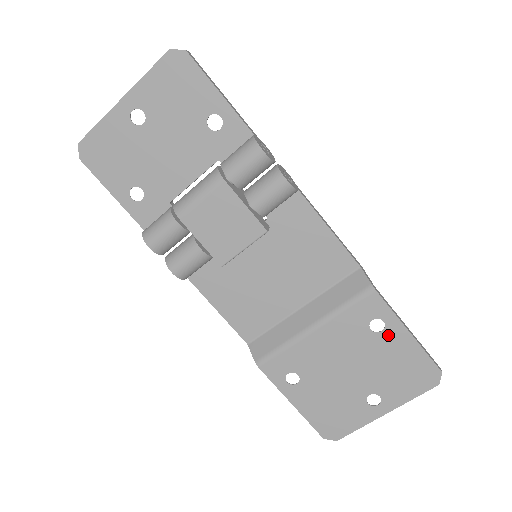
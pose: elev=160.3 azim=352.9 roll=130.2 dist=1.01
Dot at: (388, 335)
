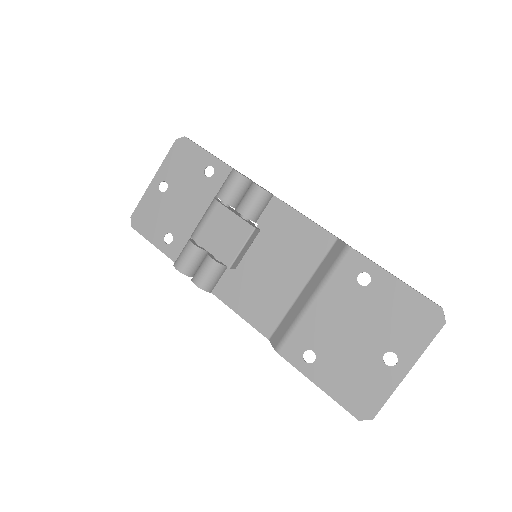
Dot at: (377, 285)
